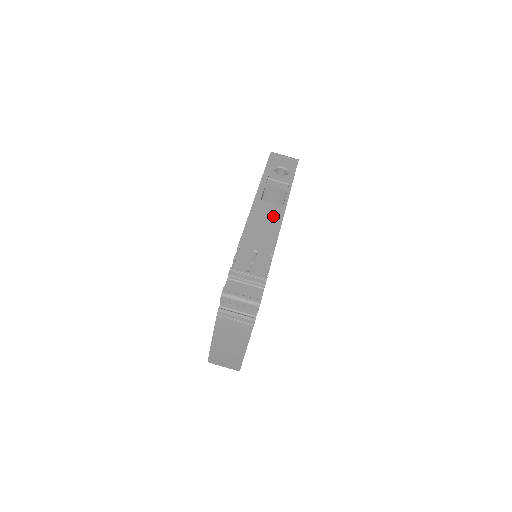
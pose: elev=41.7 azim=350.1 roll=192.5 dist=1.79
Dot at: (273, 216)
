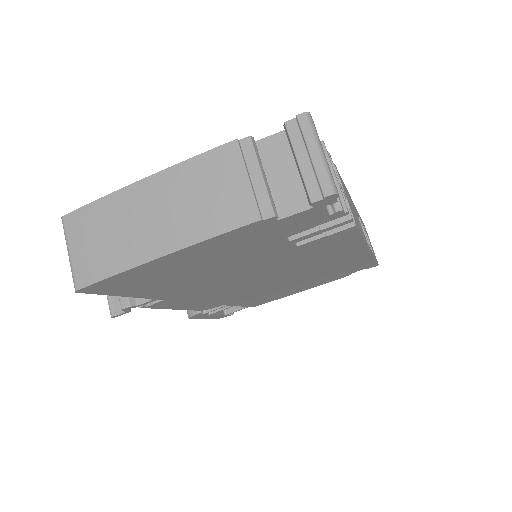
Dot at: occluded
